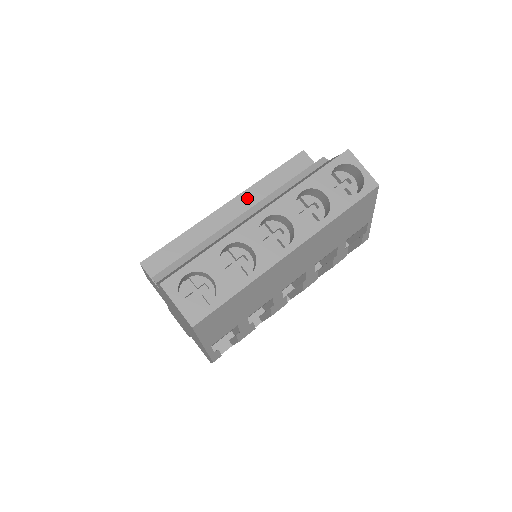
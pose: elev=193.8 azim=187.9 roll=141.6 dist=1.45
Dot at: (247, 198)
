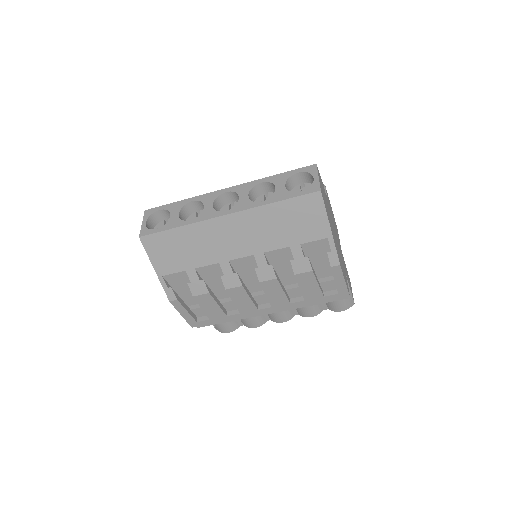
Dot at: occluded
